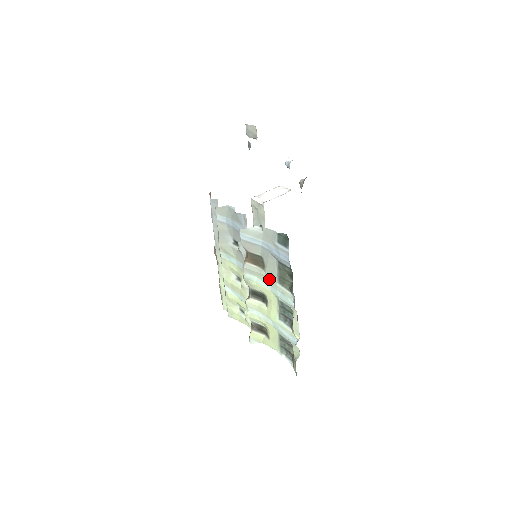
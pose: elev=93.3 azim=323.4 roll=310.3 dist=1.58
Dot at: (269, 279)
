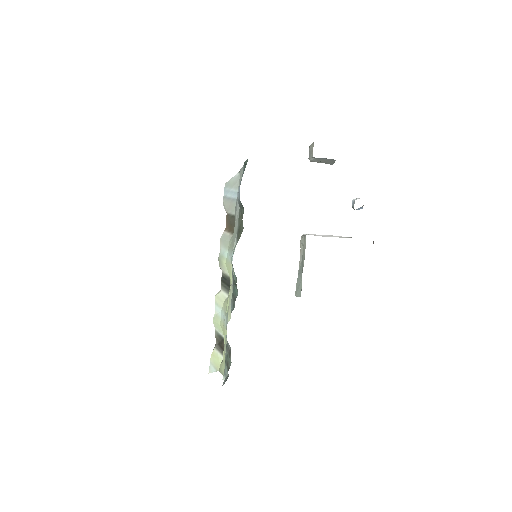
Dot at: (233, 243)
